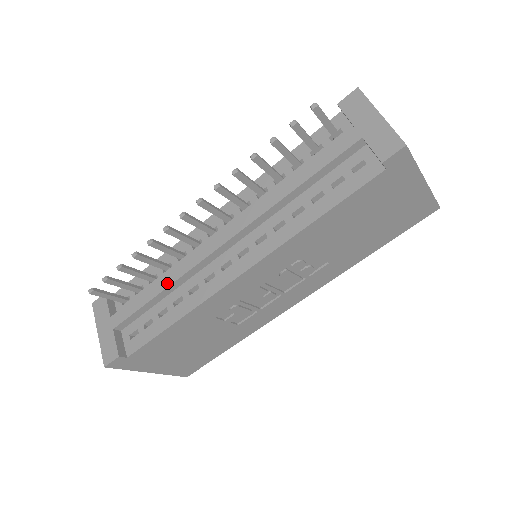
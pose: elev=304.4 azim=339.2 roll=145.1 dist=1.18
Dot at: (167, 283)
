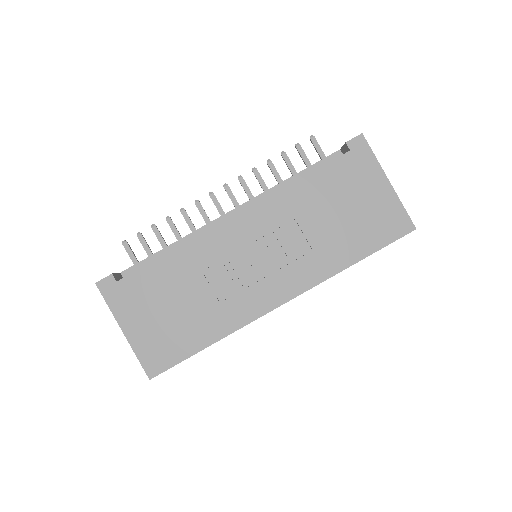
Dot at: (179, 240)
